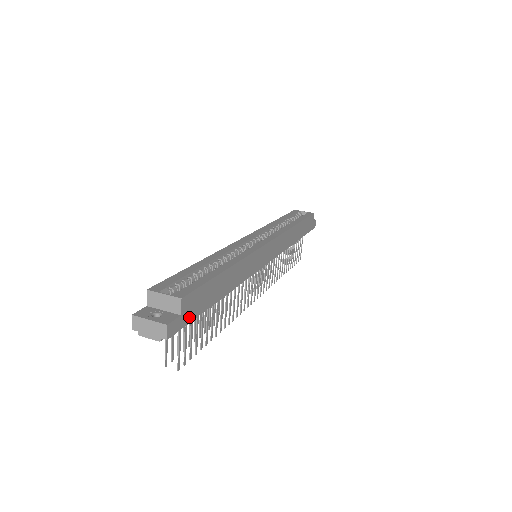
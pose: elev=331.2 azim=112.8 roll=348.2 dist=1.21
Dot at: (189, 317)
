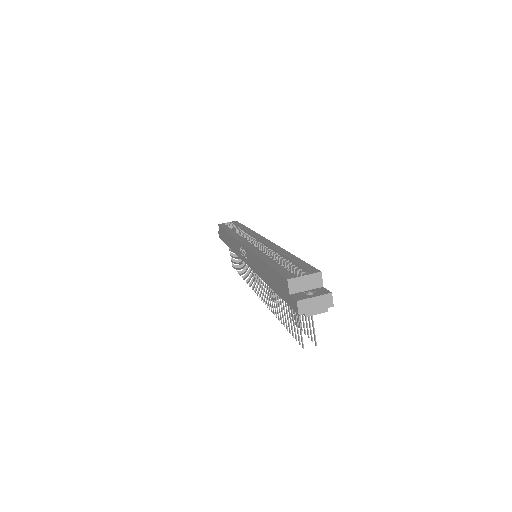
Dot at: occluded
